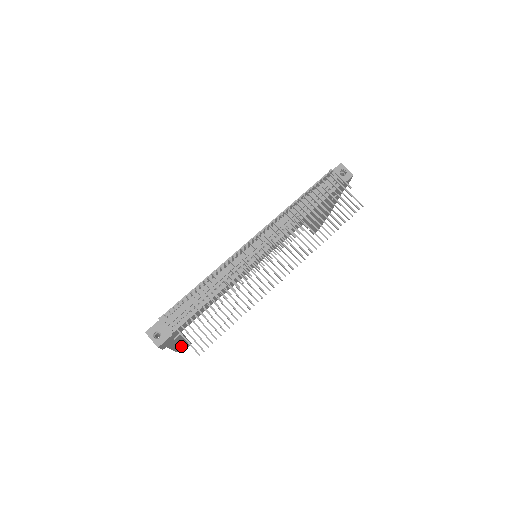
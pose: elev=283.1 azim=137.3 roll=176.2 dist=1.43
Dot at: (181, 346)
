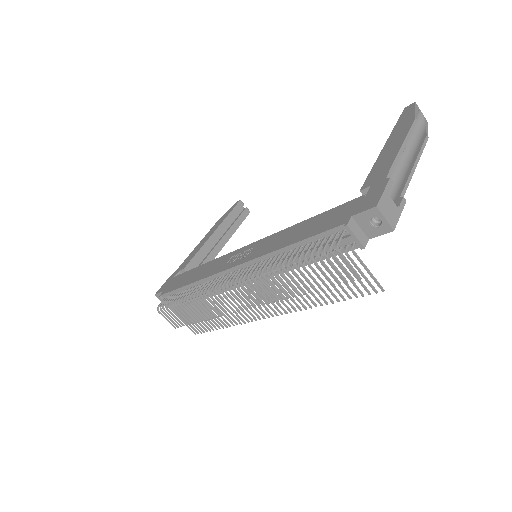
Dot at: occluded
